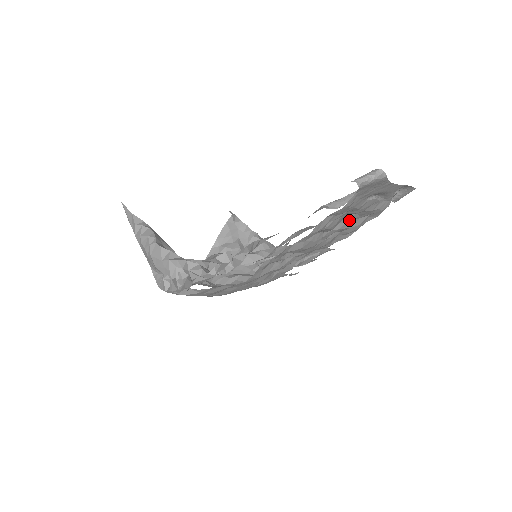
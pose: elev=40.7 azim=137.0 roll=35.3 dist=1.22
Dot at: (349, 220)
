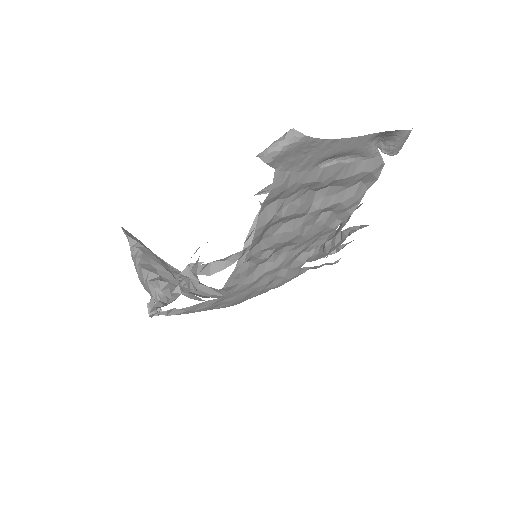
Dot at: (328, 195)
